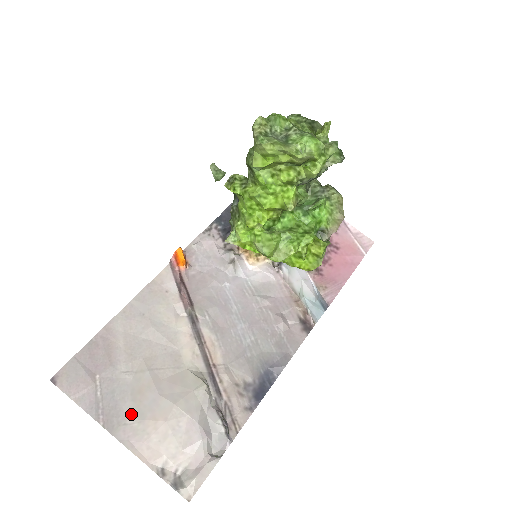
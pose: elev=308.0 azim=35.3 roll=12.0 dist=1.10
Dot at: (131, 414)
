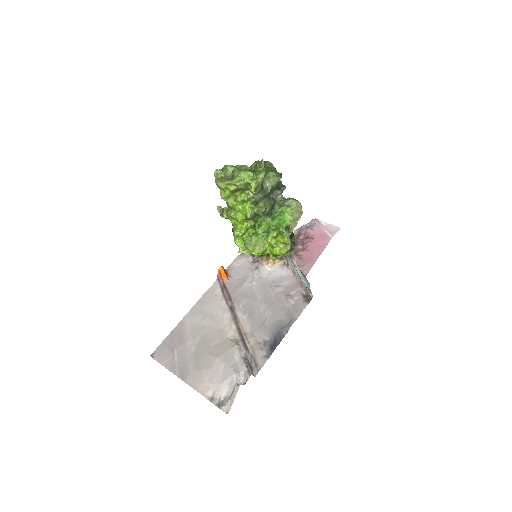
Dot at: (194, 368)
